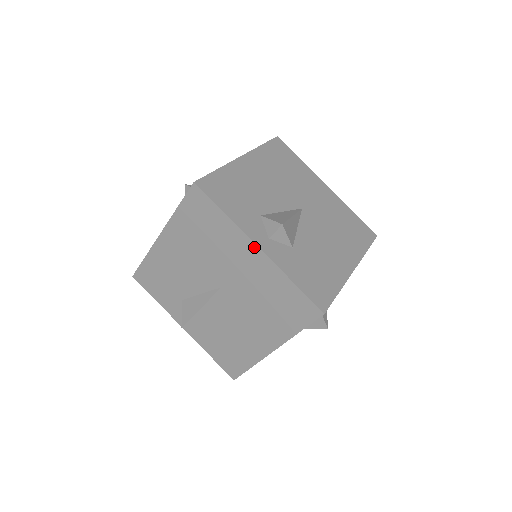
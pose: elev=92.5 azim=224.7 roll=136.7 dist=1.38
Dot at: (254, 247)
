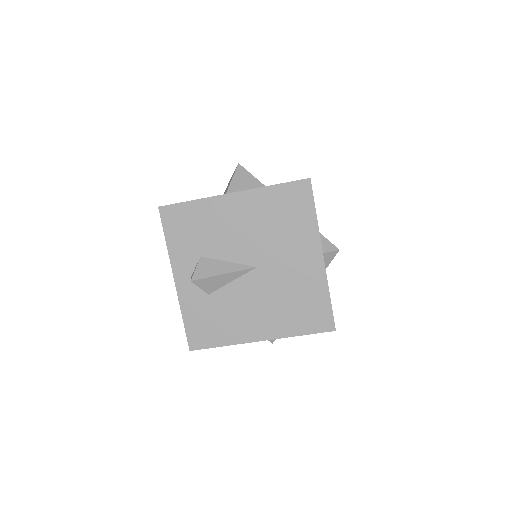
Dot at: (174, 277)
